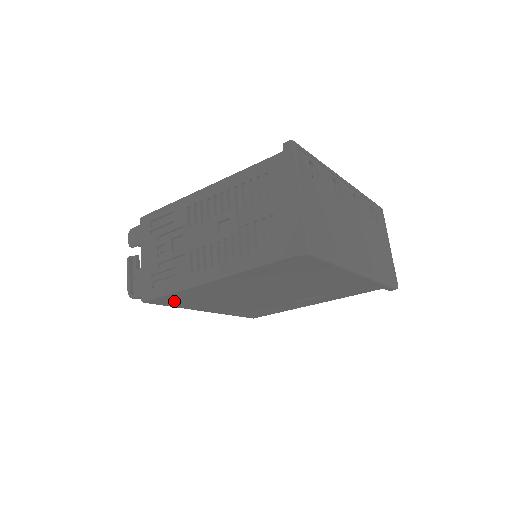
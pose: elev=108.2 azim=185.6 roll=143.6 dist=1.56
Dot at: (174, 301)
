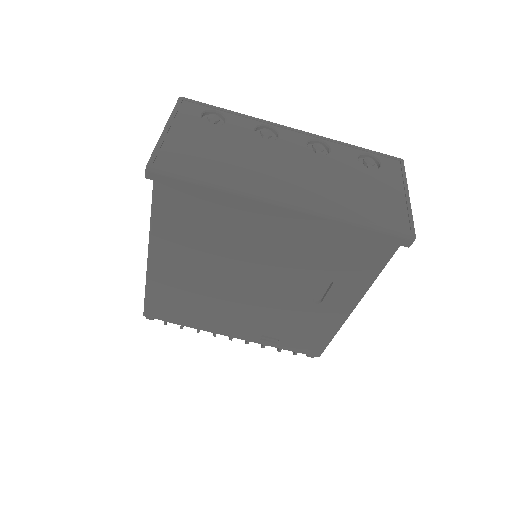
Dot at: (169, 311)
